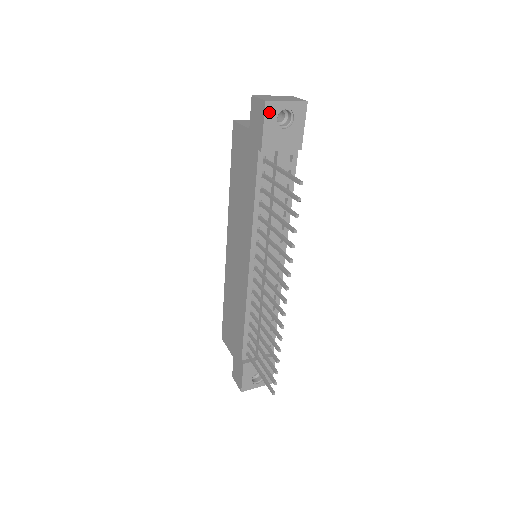
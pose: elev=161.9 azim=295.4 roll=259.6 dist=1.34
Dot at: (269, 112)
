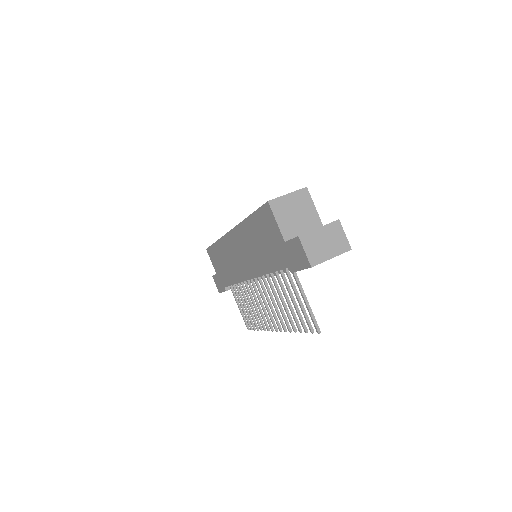
Dot at: occluded
